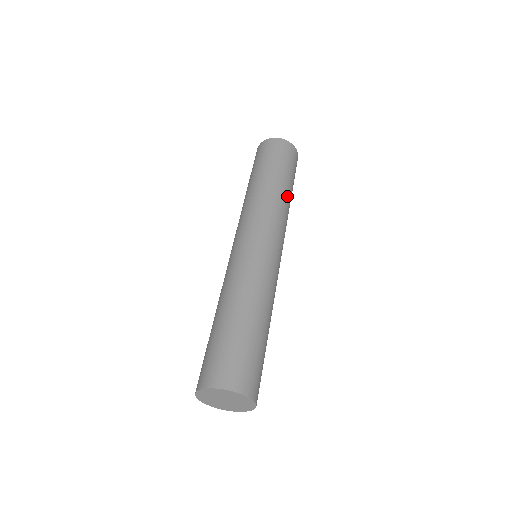
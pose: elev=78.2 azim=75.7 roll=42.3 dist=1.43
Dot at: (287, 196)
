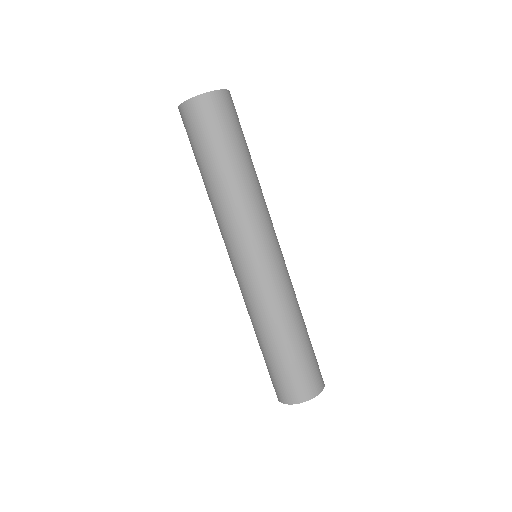
Dot at: (246, 177)
